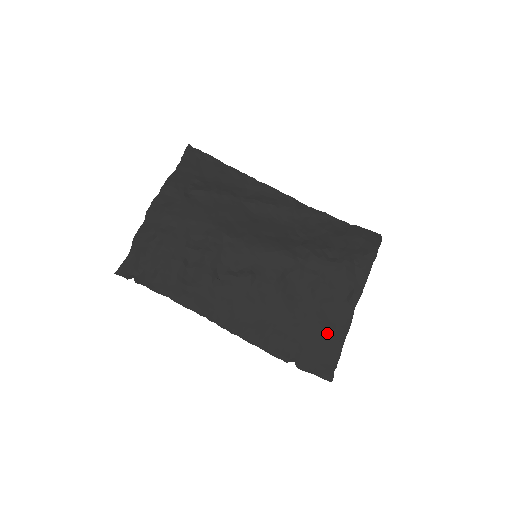
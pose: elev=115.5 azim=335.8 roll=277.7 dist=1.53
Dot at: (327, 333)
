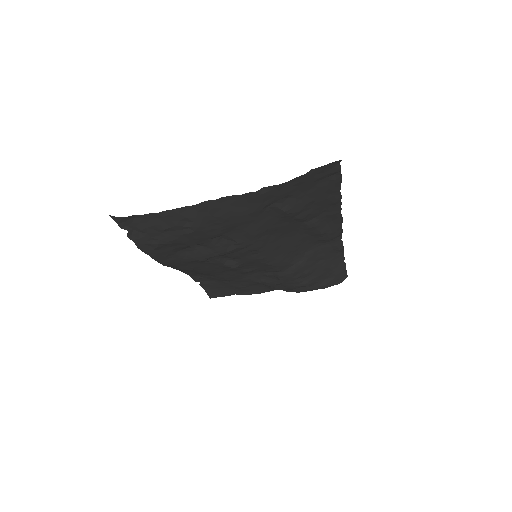
Dot at: (240, 289)
